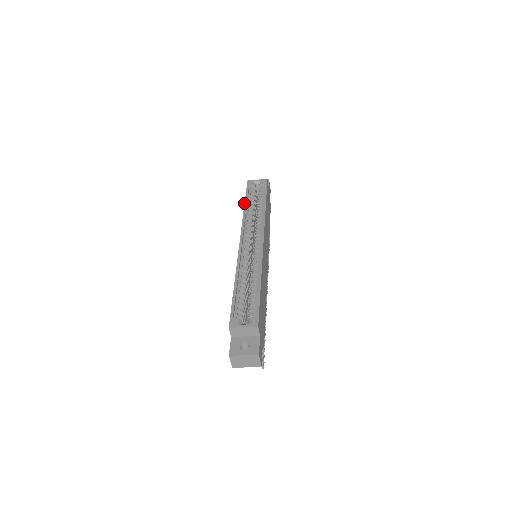
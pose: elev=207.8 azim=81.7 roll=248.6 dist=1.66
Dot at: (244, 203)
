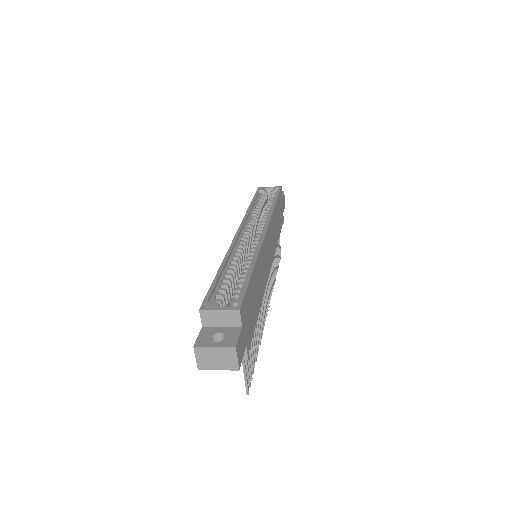
Dot at: (250, 203)
